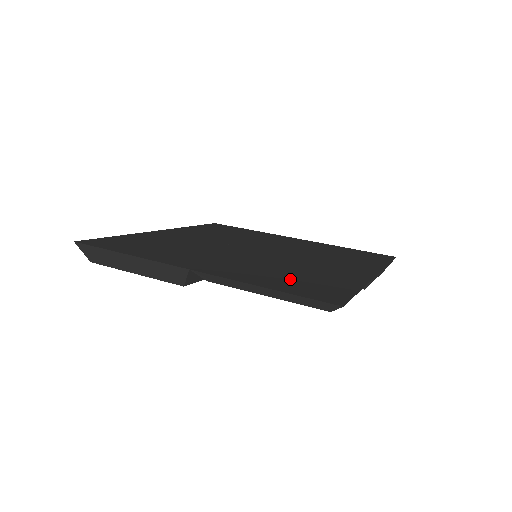
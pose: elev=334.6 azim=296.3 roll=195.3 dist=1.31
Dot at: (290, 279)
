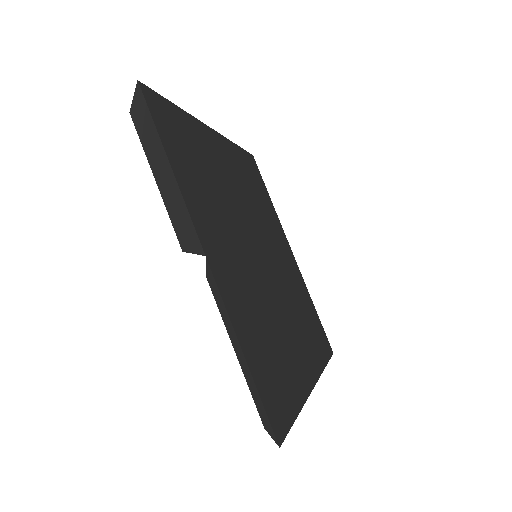
Dot at: (265, 349)
